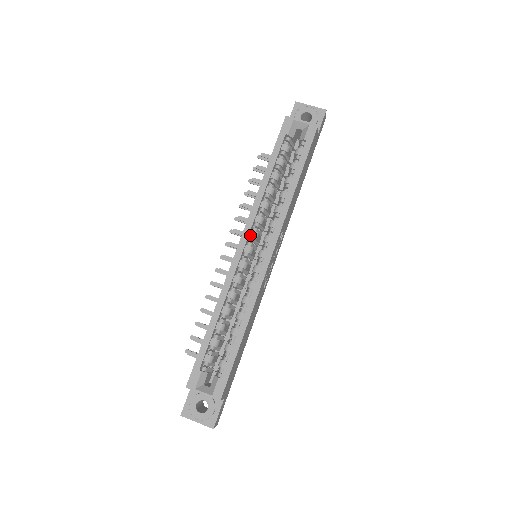
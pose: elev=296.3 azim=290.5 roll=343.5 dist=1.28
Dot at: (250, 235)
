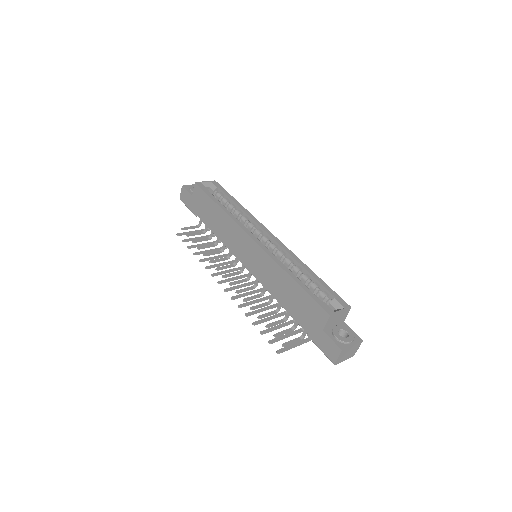
Dot at: (250, 234)
